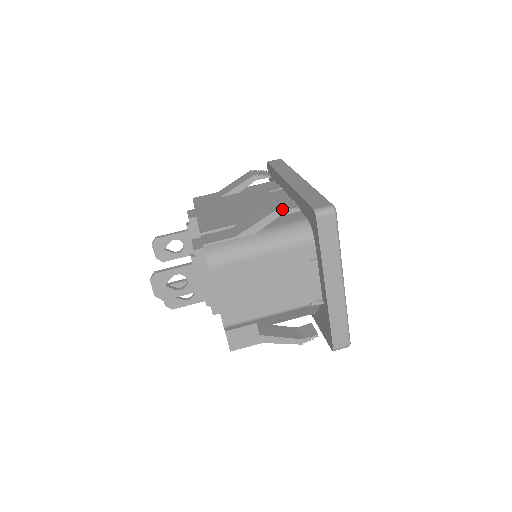
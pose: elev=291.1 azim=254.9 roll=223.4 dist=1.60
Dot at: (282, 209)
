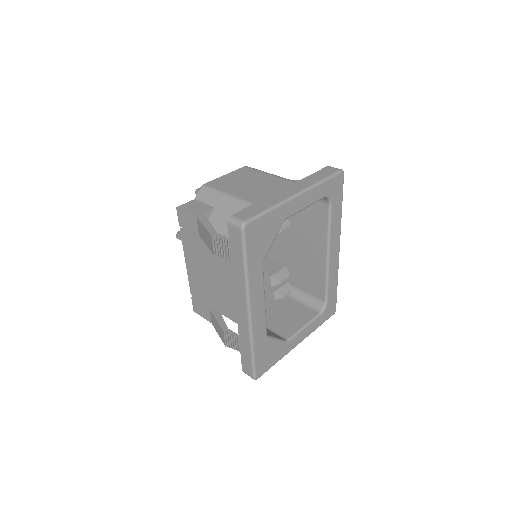
Dot at: occluded
